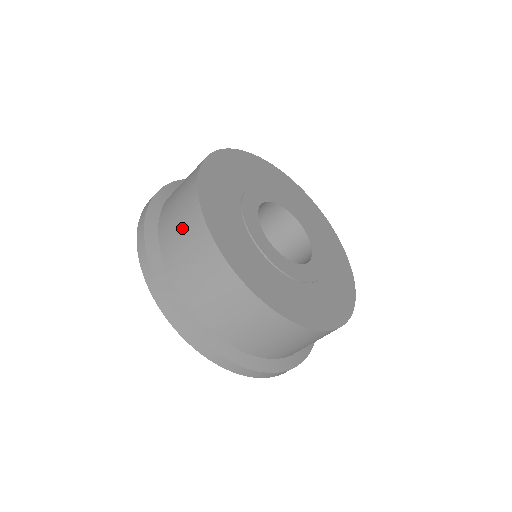
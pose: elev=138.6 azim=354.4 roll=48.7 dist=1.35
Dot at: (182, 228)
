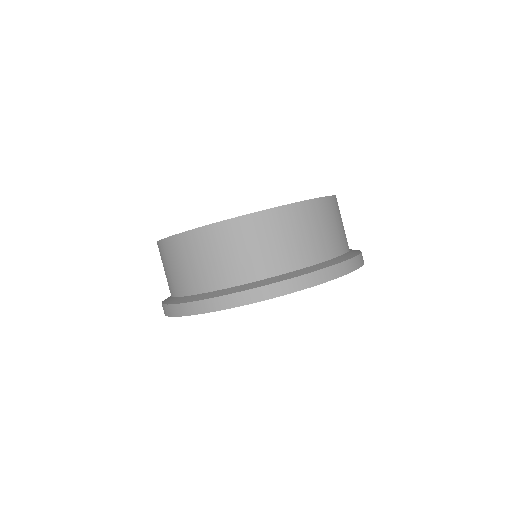
Dot at: (167, 265)
